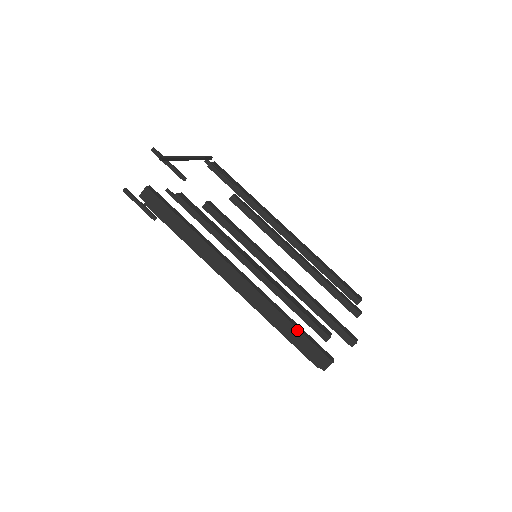
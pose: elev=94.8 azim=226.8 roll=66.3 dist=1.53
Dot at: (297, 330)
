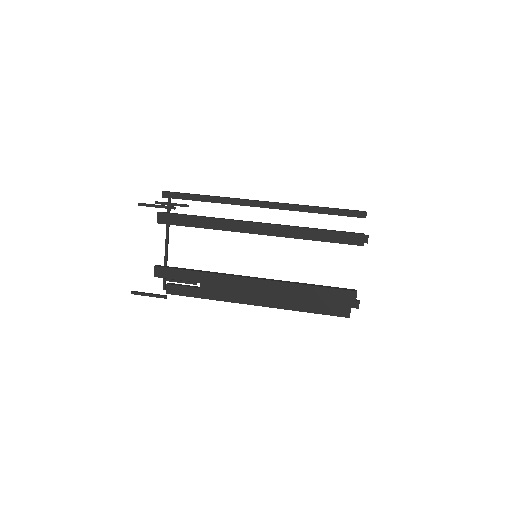
Dot at: (327, 207)
